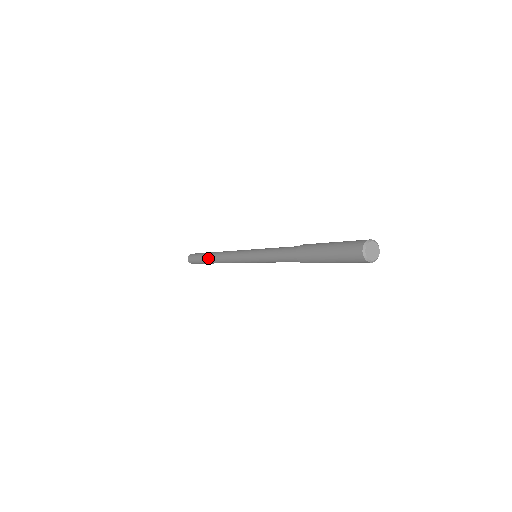
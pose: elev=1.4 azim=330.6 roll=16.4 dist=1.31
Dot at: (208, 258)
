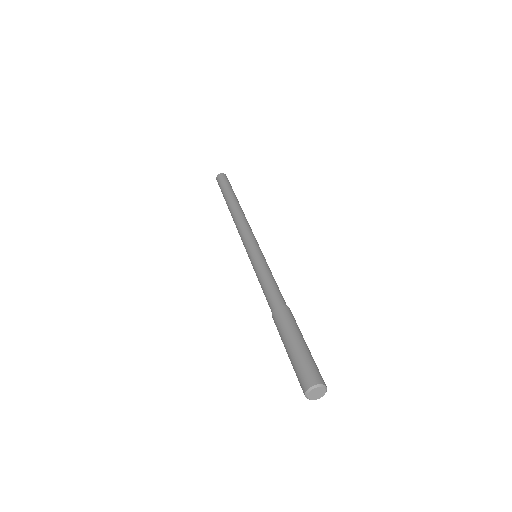
Dot at: (227, 203)
